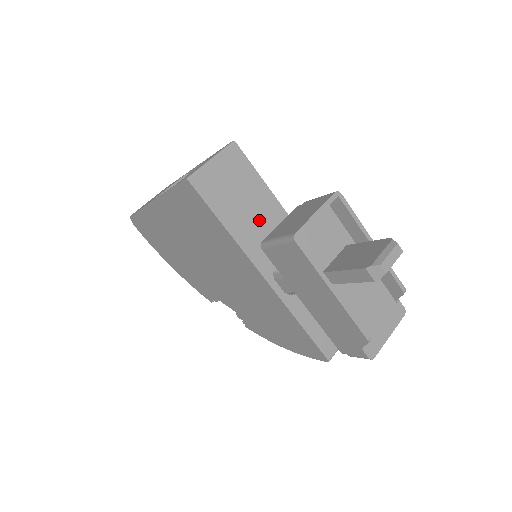
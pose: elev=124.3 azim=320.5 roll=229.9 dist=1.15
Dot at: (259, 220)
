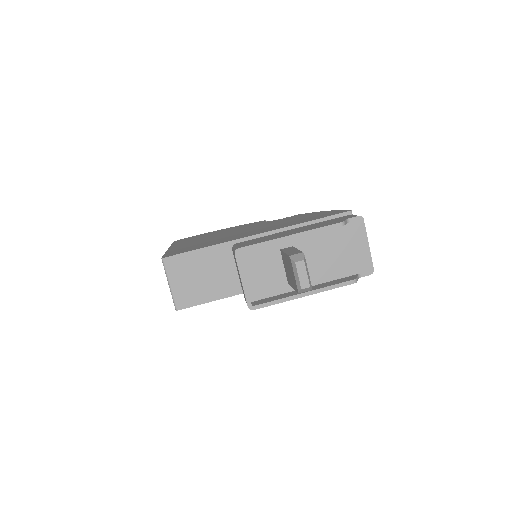
Dot at: (229, 268)
